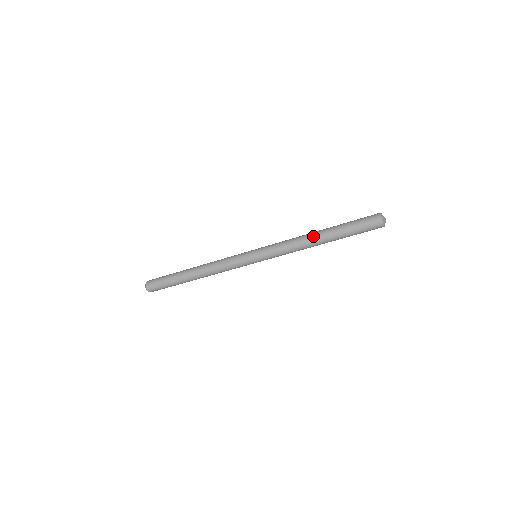
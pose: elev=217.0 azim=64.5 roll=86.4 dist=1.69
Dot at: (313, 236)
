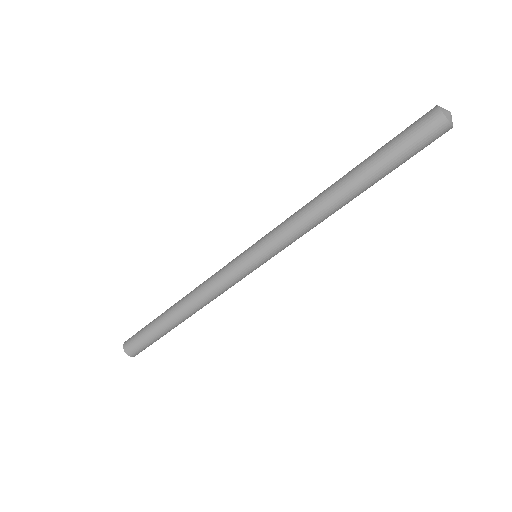
Dot at: (331, 189)
